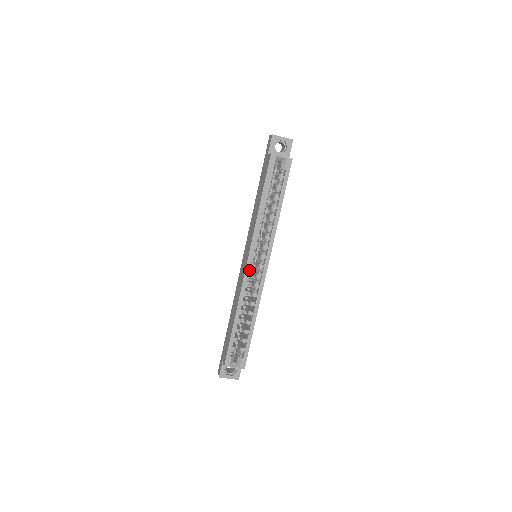
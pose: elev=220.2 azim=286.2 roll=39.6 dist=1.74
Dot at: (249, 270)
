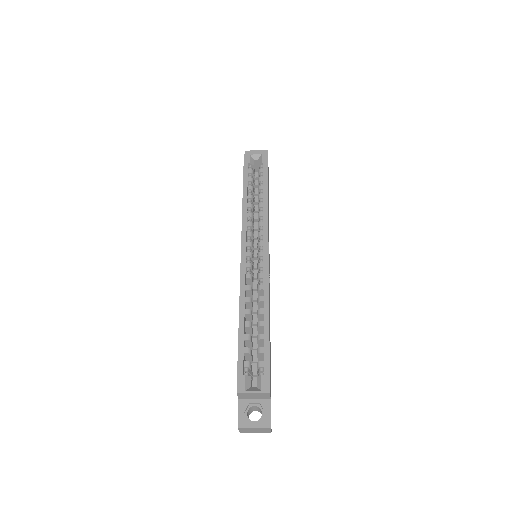
Dot at: (247, 262)
